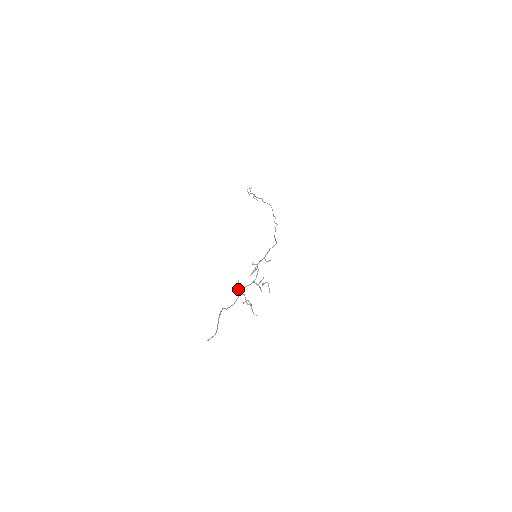
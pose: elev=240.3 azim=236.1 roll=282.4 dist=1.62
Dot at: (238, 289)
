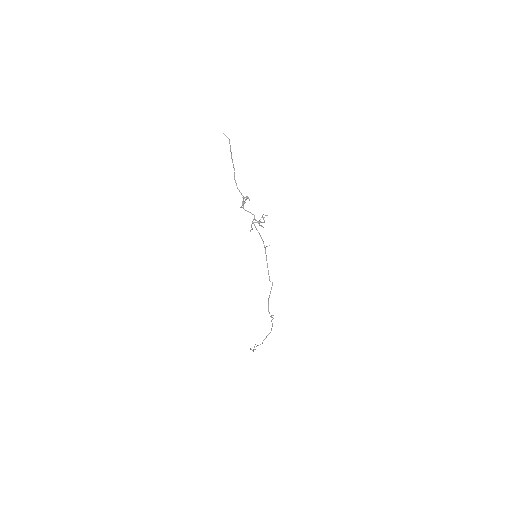
Dot at: (246, 196)
